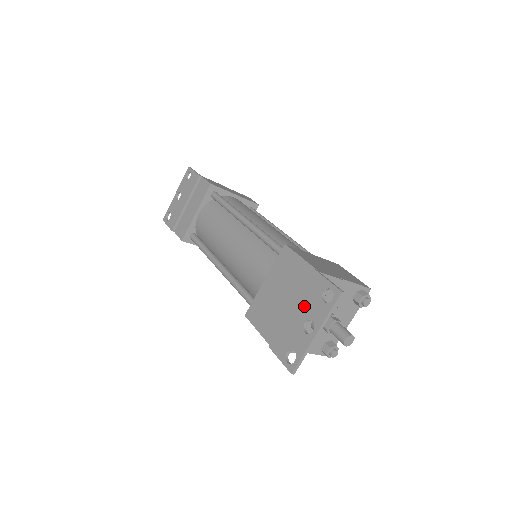
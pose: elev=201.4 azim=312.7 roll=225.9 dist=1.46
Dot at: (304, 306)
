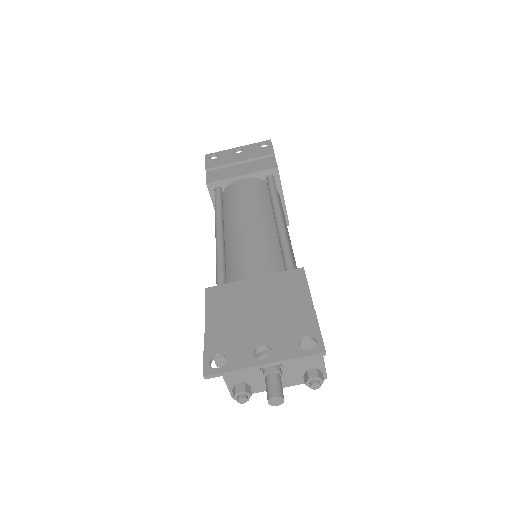
Dot at: (275, 331)
